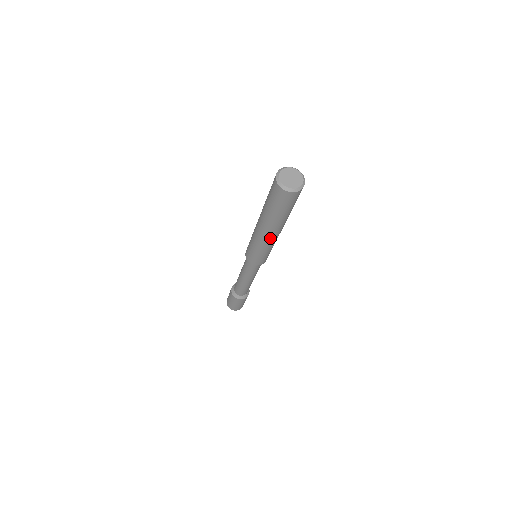
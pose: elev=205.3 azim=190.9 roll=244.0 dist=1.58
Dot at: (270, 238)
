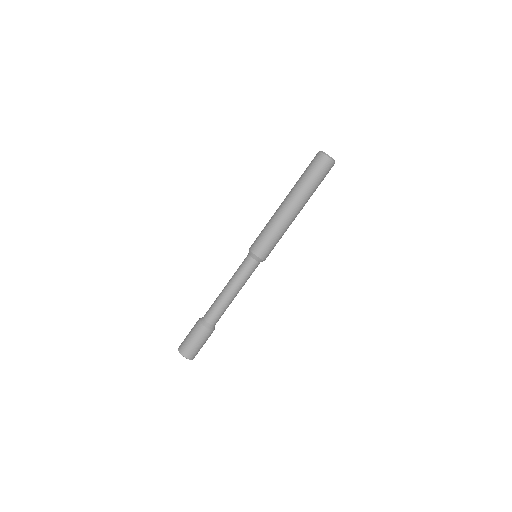
Dot at: occluded
